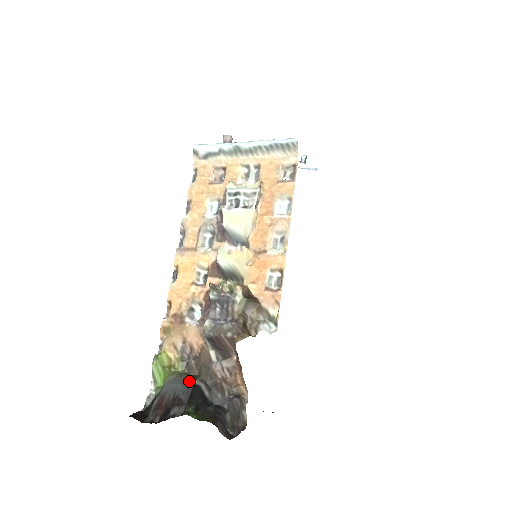
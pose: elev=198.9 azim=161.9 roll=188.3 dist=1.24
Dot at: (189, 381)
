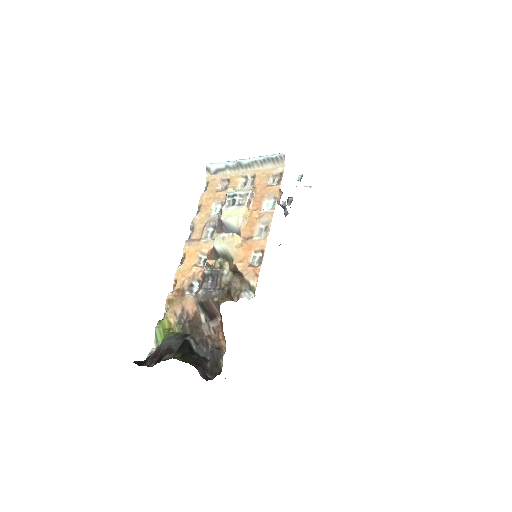
Dot at: (181, 337)
